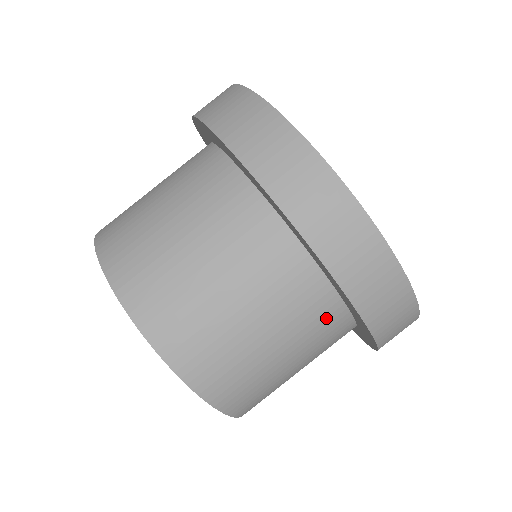
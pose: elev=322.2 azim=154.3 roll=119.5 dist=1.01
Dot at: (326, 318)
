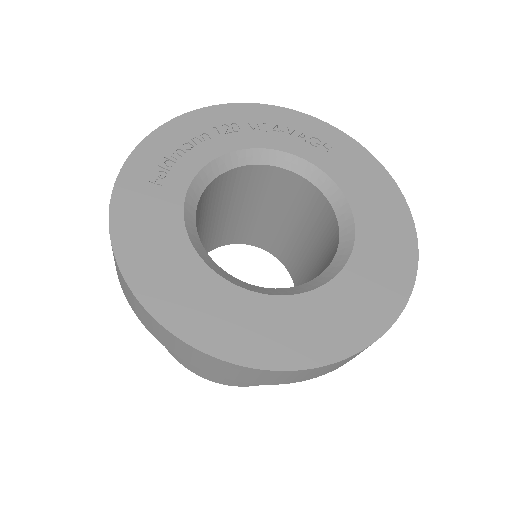
Dot at: occluded
